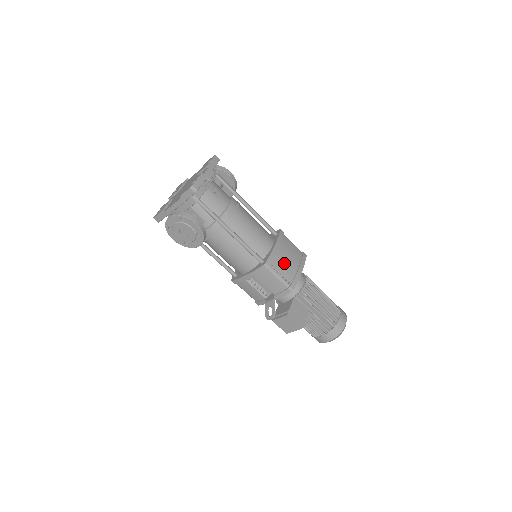
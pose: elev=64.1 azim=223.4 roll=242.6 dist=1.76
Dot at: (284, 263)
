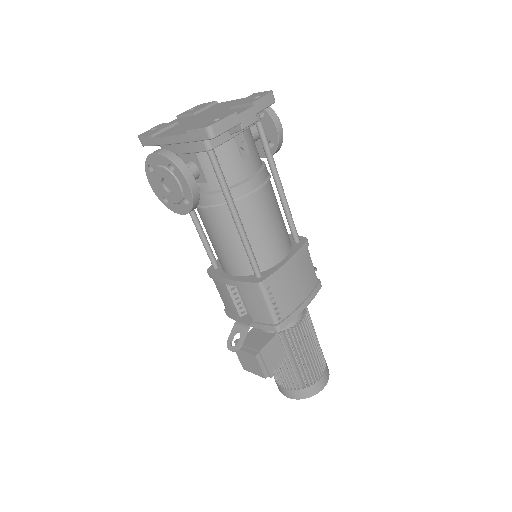
Dot at: (287, 290)
